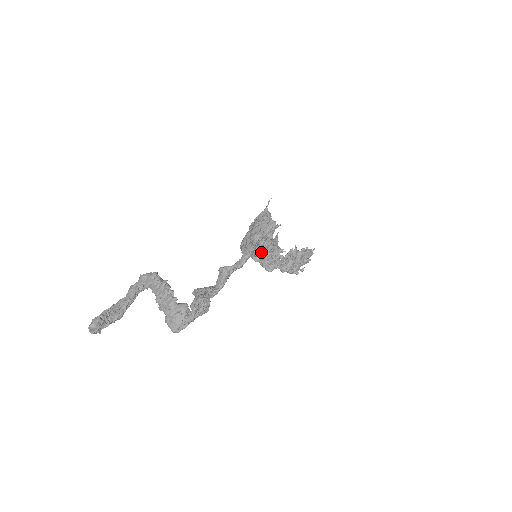
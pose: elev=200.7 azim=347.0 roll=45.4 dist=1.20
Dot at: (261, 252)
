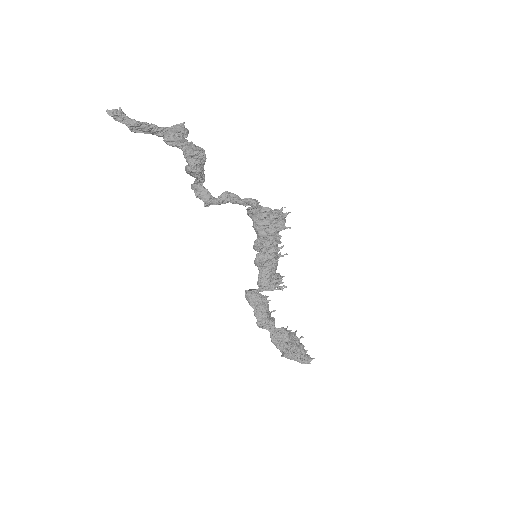
Dot at: (262, 249)
